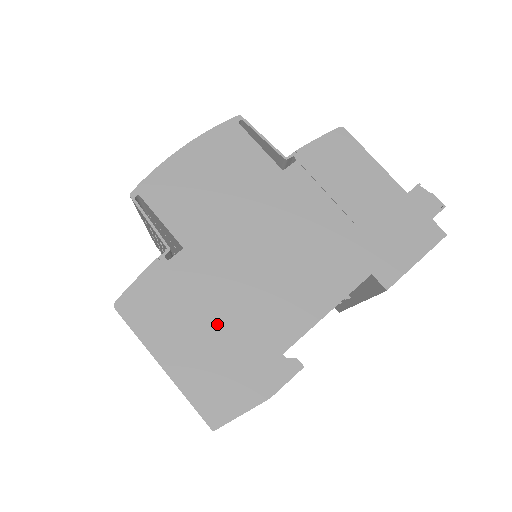
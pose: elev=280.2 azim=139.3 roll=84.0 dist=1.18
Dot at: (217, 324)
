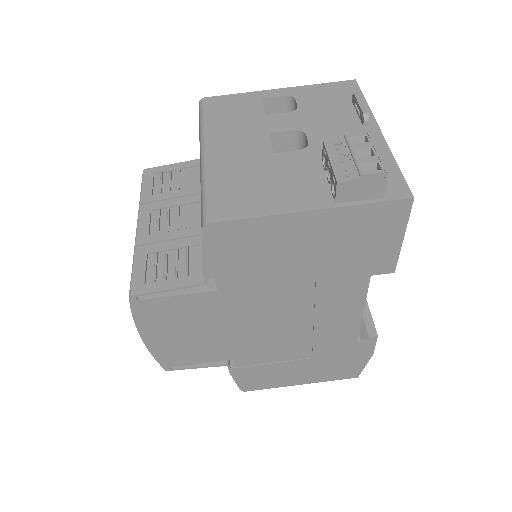
Dot at: (303, 361)
